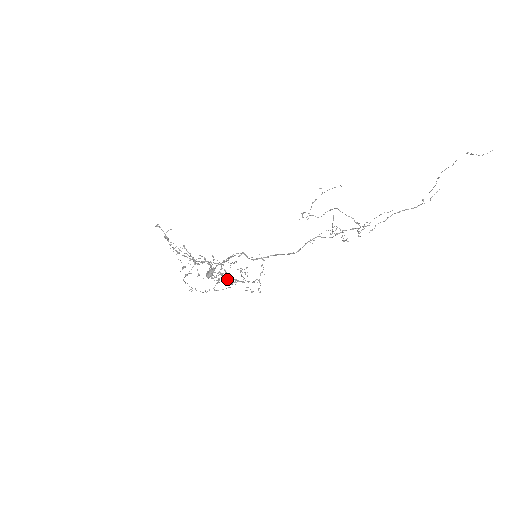
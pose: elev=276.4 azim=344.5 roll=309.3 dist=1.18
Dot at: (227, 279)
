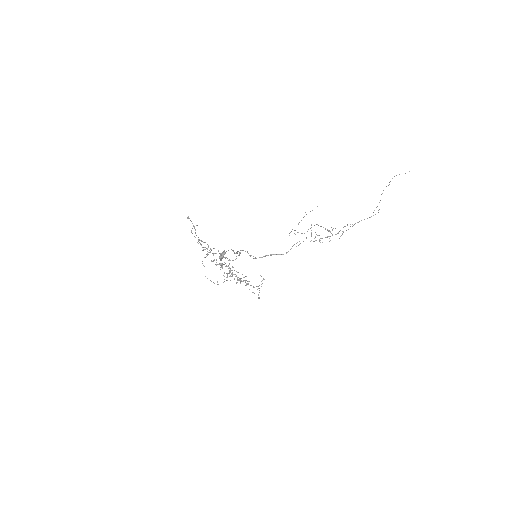
Dot at: (234, 274)
